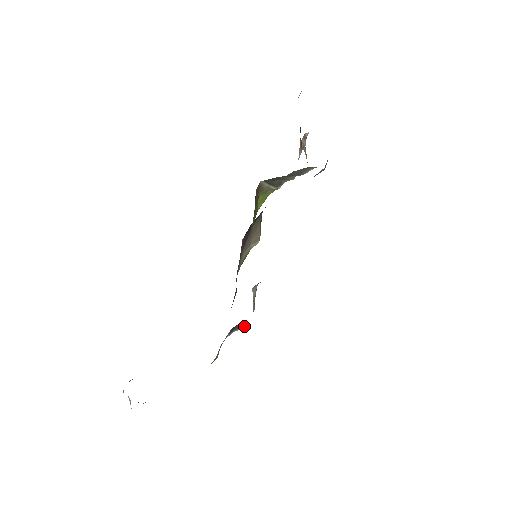
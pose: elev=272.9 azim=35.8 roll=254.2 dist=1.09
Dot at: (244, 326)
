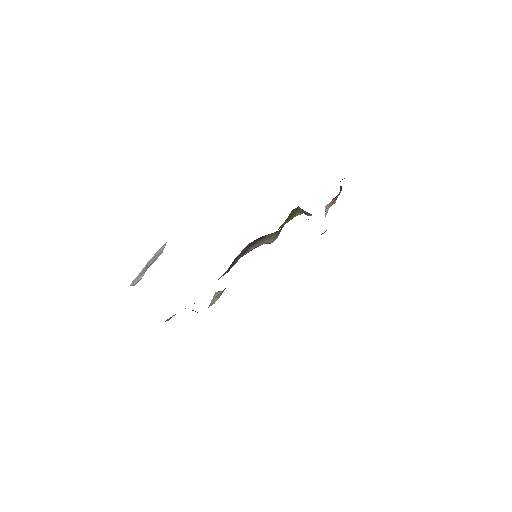
Dot at: occluded
